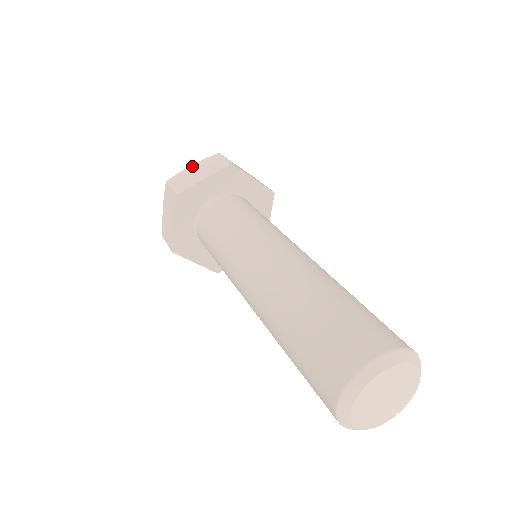
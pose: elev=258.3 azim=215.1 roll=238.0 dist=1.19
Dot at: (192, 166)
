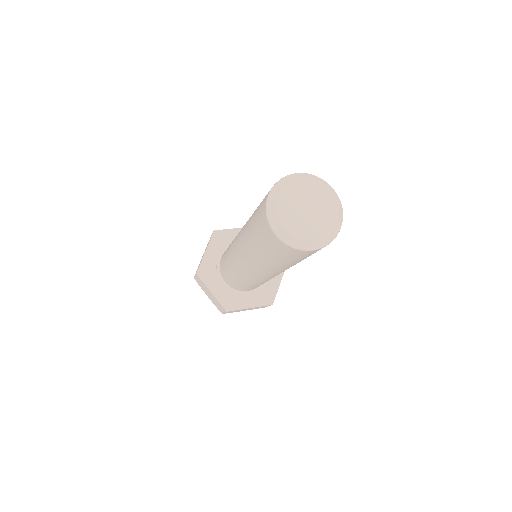
Dot at: occluded
